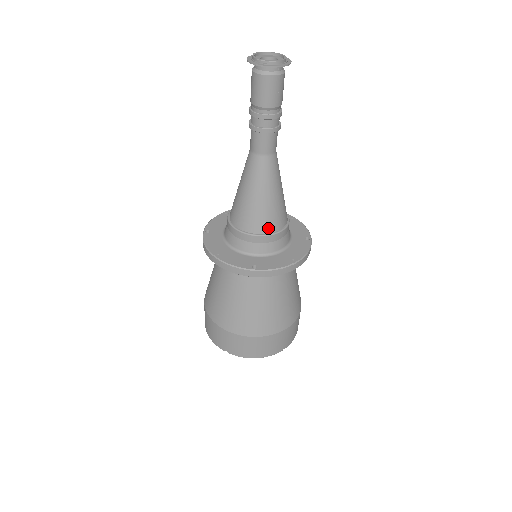
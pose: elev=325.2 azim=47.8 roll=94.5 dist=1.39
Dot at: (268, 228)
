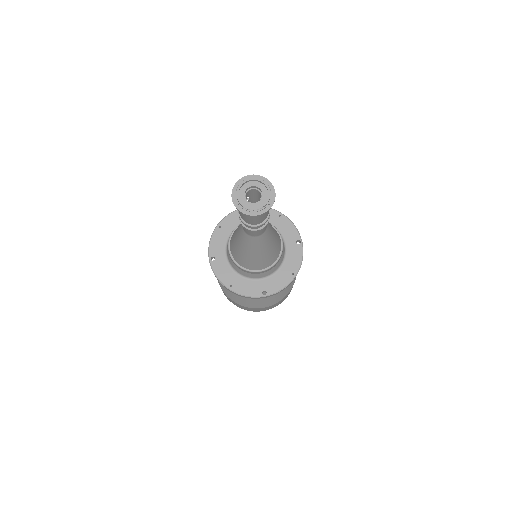
Dot at: (269, 264)
